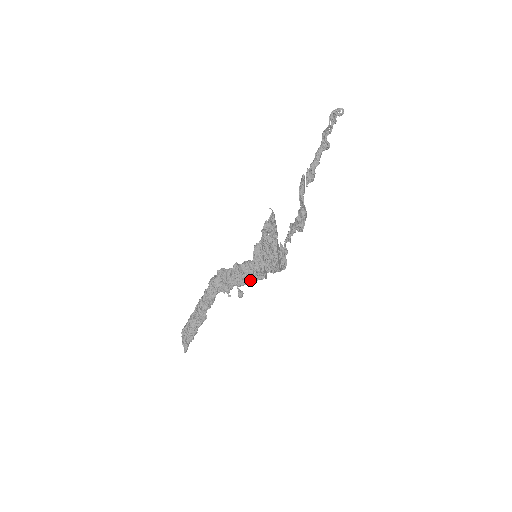
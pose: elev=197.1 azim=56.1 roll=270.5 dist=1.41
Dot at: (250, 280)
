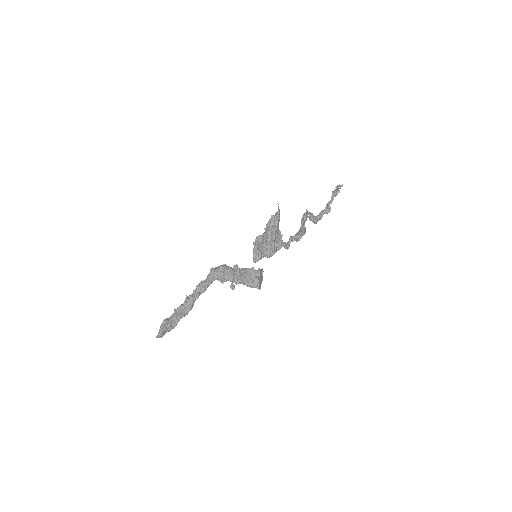
Dot at: (244, 282)
